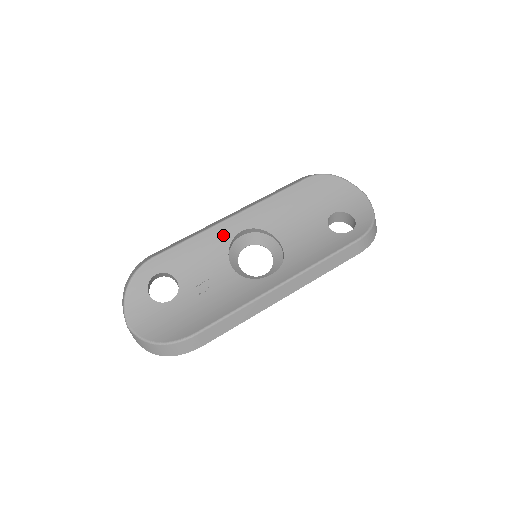
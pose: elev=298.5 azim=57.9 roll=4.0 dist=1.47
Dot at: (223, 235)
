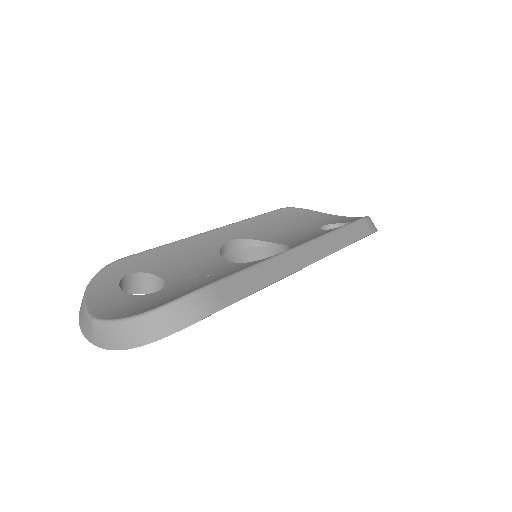
Dot at: (208, 243)
